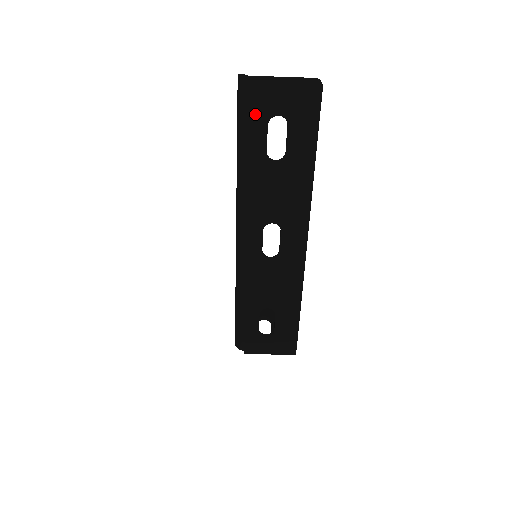
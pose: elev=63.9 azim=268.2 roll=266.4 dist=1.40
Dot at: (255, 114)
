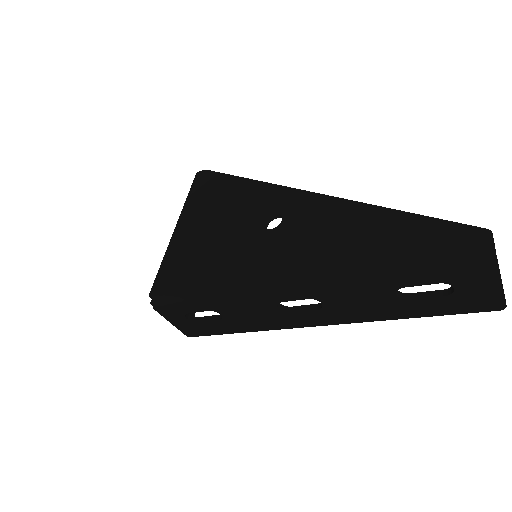
Dot at: (450, 272)
